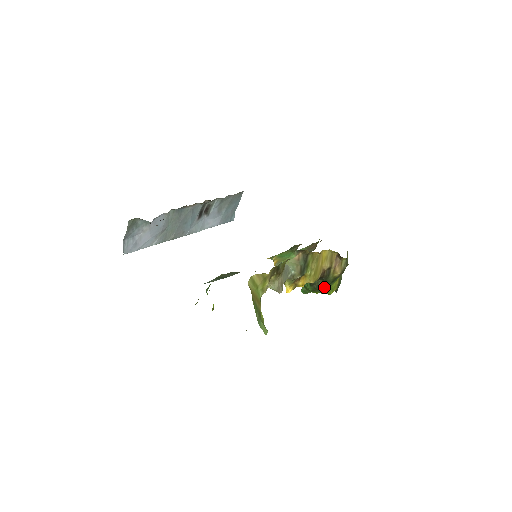
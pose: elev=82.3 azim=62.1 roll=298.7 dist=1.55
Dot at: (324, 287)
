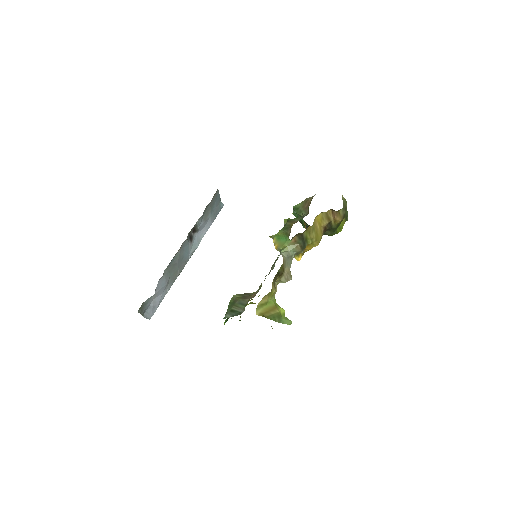
Dot at: (331, 233)
